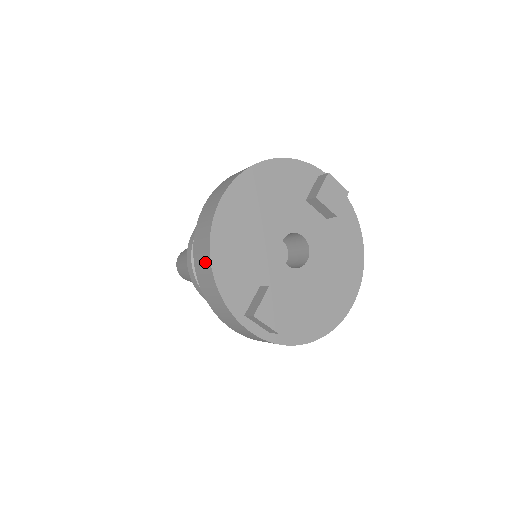
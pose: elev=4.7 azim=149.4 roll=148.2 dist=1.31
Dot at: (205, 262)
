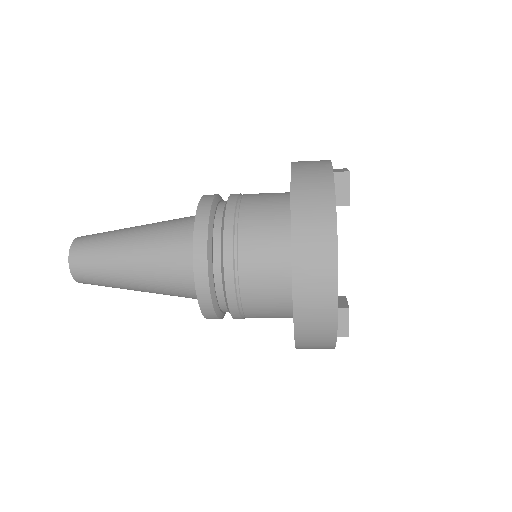
Dot at: (324, 341)
